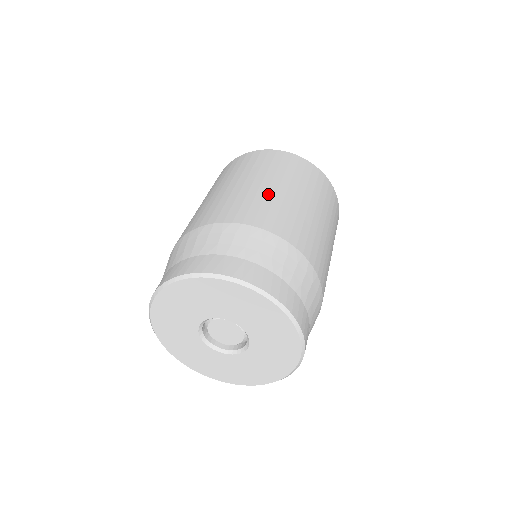
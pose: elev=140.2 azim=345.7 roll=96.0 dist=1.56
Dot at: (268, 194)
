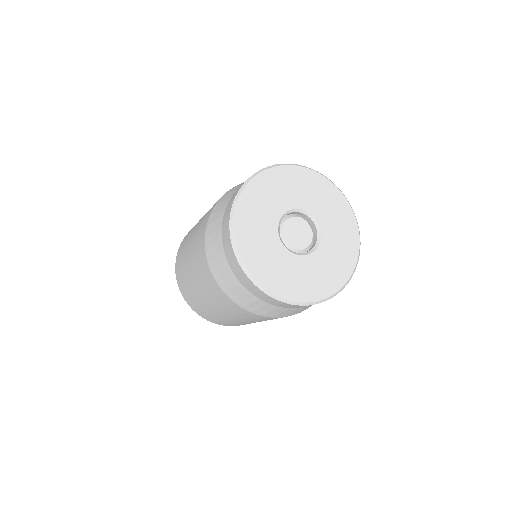
Dot at: occluded
